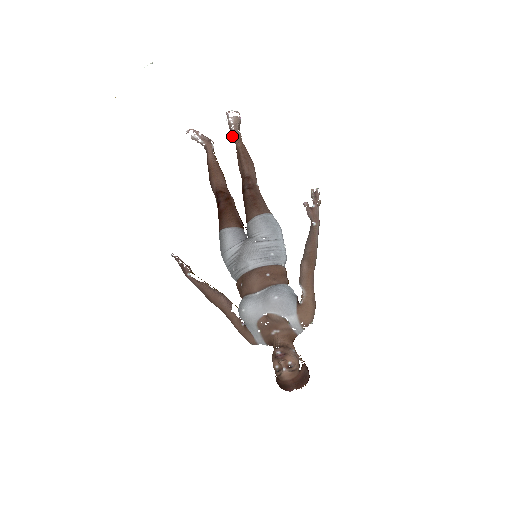
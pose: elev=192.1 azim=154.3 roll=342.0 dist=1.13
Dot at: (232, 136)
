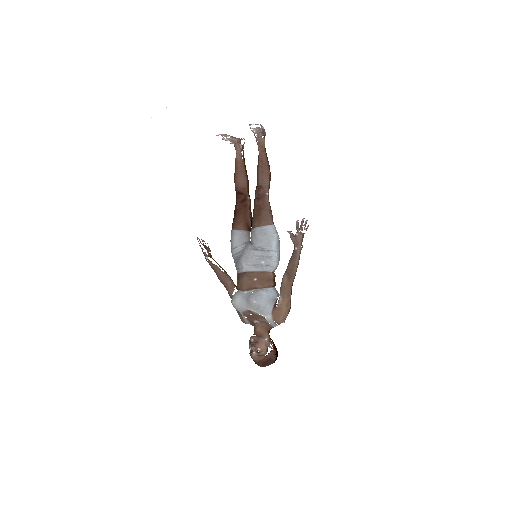
Dot at: (256, 141)
